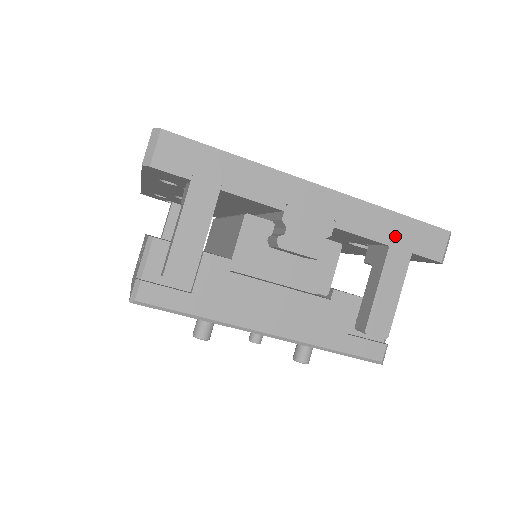
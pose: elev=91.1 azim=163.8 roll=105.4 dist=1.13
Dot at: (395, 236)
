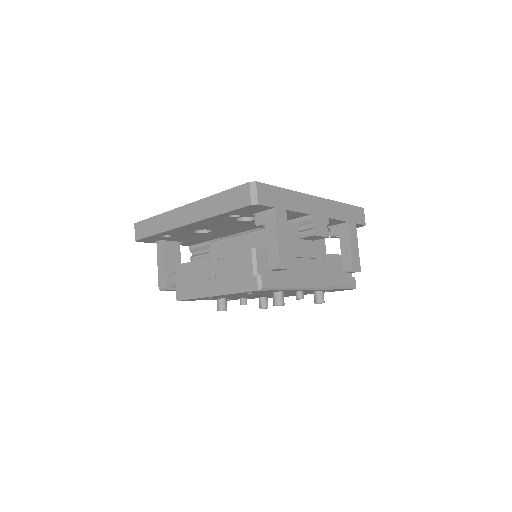
Dot at: (348, 216)
